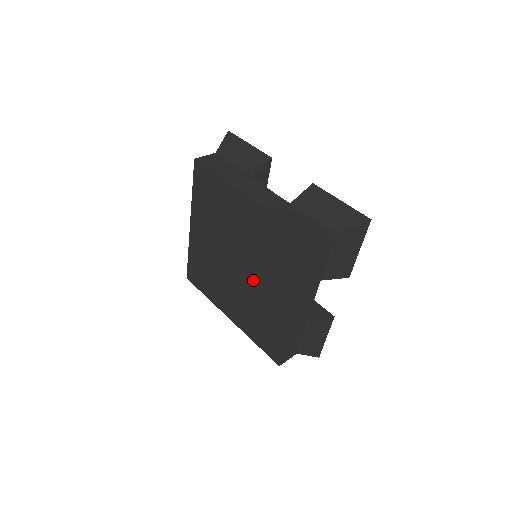
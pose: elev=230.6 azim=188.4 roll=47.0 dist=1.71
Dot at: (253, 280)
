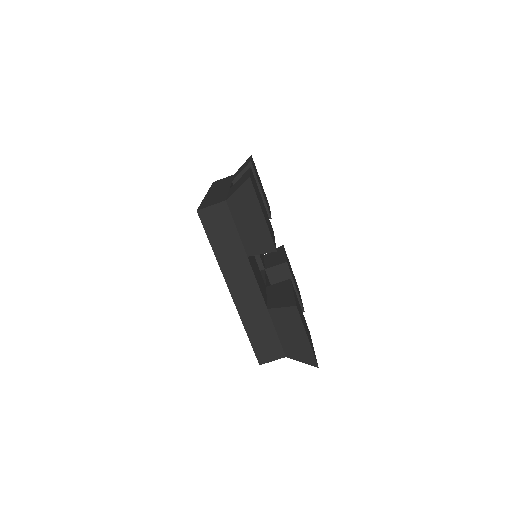
Dot at: occluded
